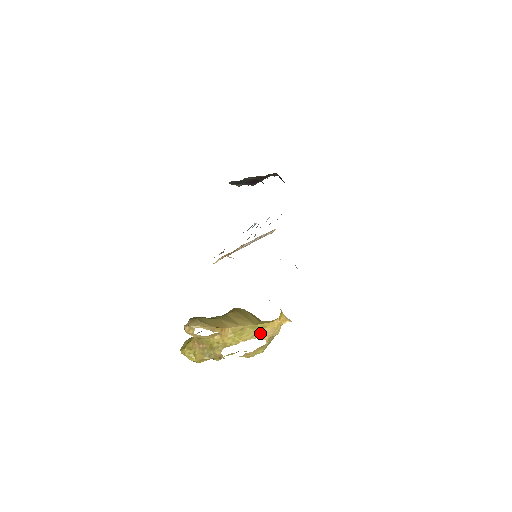
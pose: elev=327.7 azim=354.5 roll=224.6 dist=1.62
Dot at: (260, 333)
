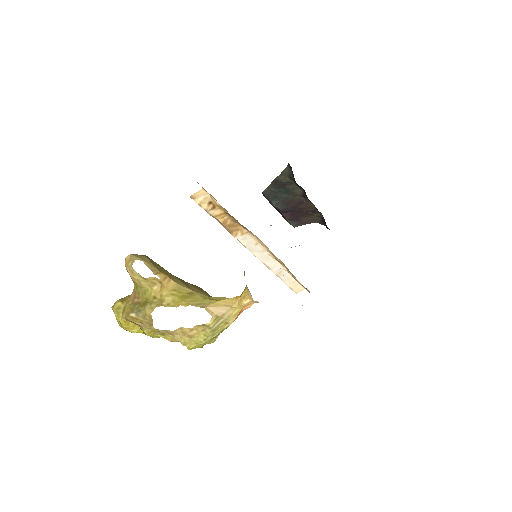
Dot at: (209, 304)
